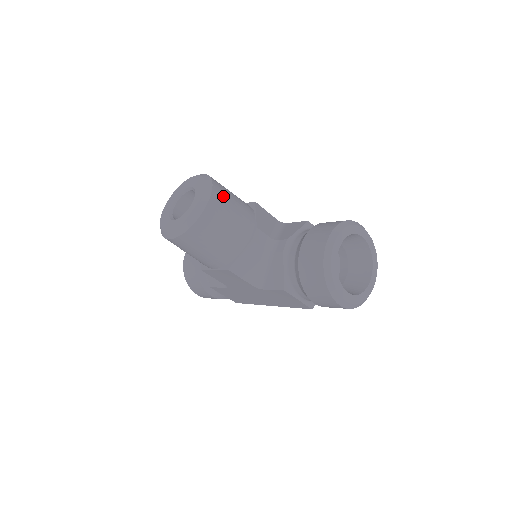
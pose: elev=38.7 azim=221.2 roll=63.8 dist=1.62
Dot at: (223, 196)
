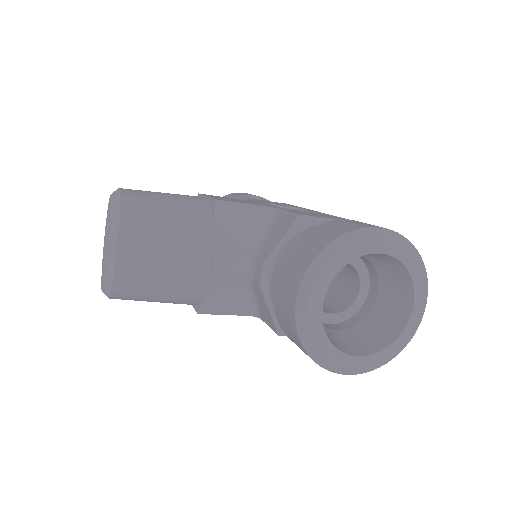
Dot at: (142, 231)
